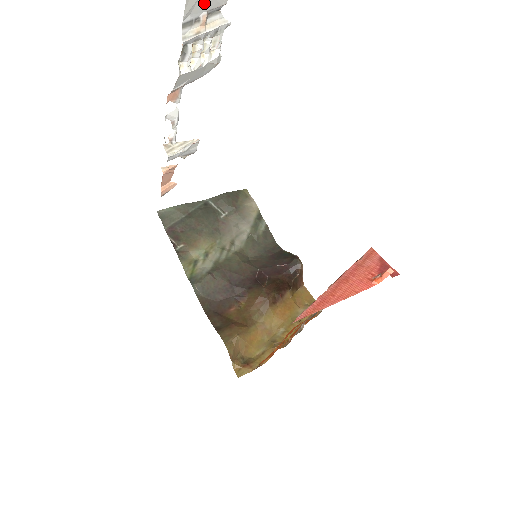
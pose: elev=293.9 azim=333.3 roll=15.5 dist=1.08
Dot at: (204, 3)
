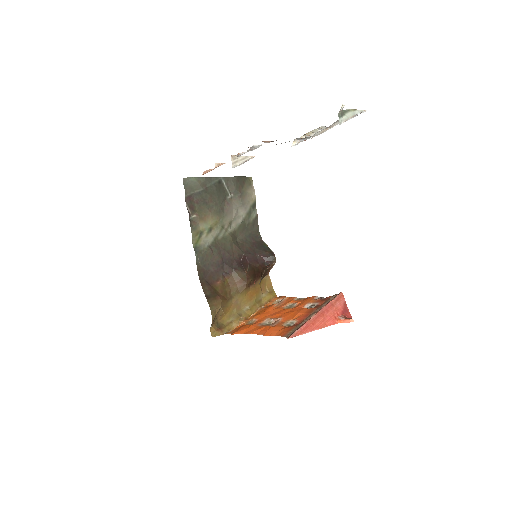
Dot at: occluded
